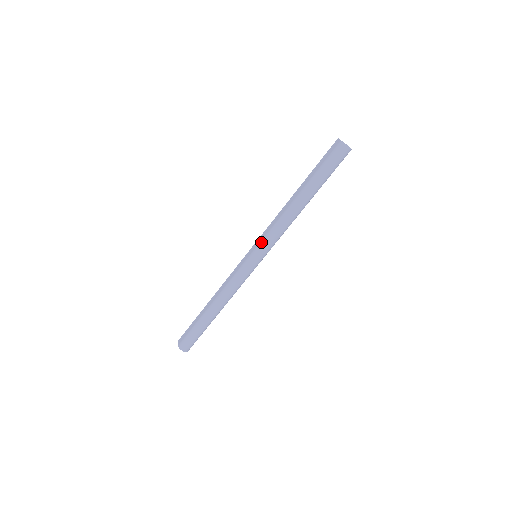
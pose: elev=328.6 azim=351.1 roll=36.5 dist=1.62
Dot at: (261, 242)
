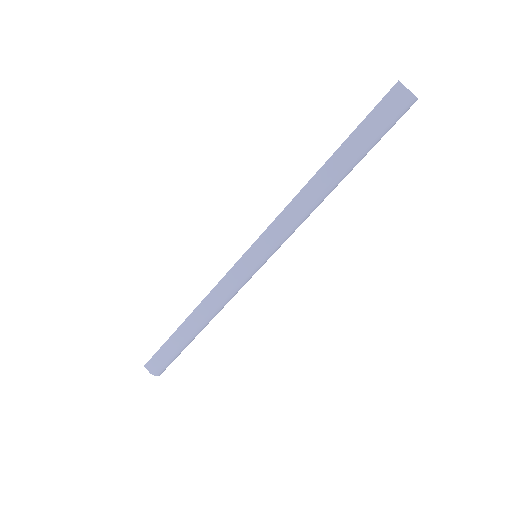
Dot at: (271, 245)
